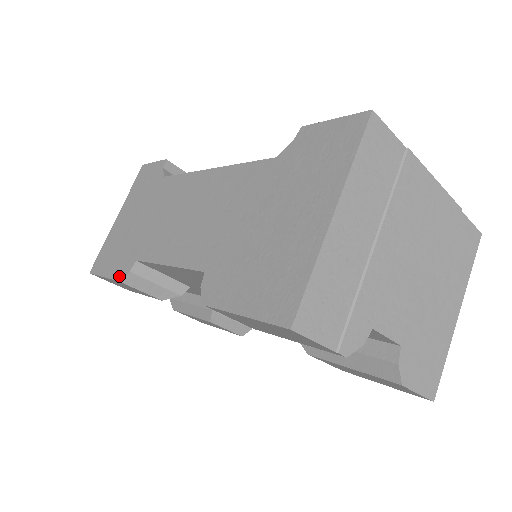
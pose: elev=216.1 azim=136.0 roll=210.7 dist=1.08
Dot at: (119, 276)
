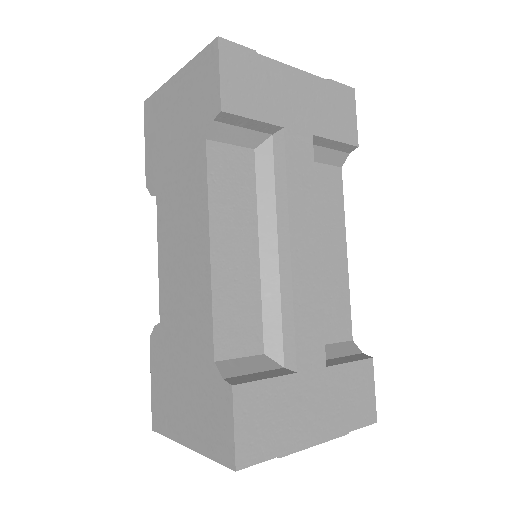
Dot at: (147, 180)
